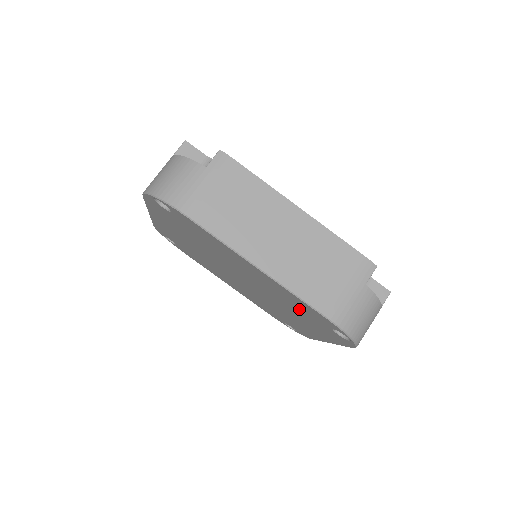
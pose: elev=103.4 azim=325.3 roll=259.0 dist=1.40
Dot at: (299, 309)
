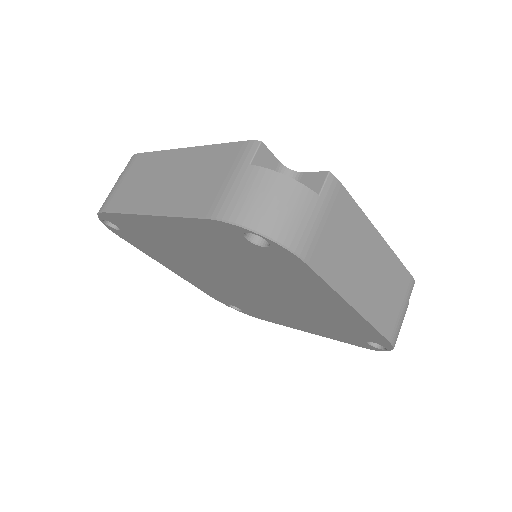
Dot at: (236, 252)
